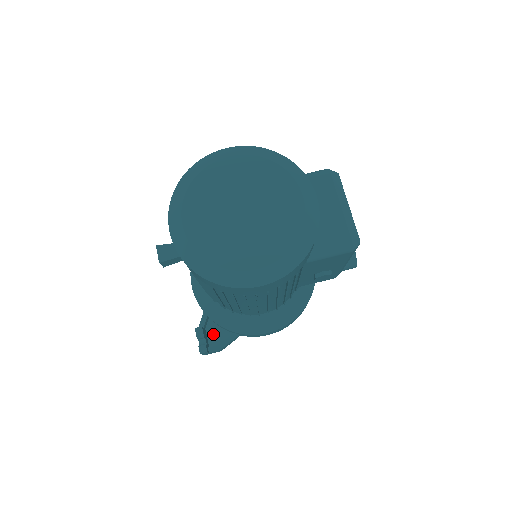
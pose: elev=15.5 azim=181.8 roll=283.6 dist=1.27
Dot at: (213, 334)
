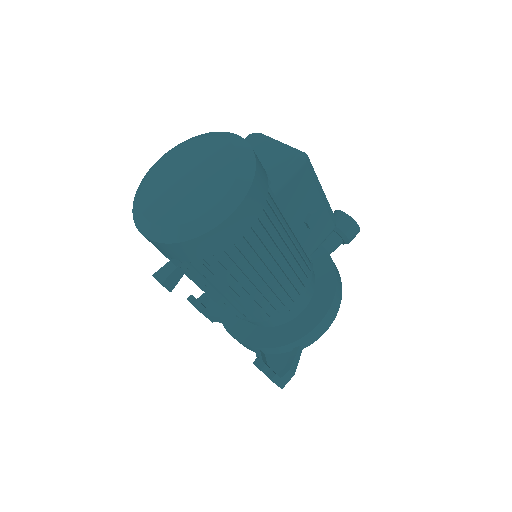
Dot at: (277, 364)
